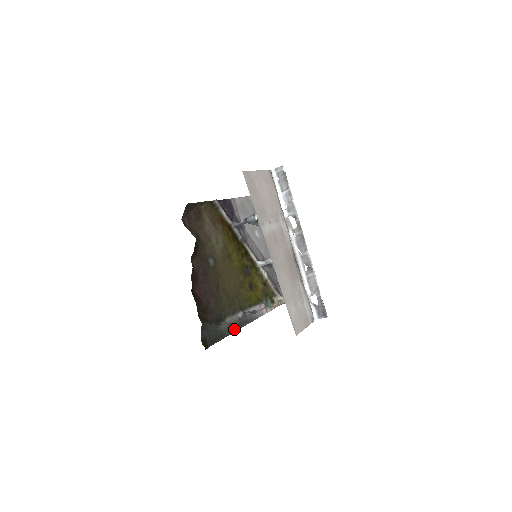
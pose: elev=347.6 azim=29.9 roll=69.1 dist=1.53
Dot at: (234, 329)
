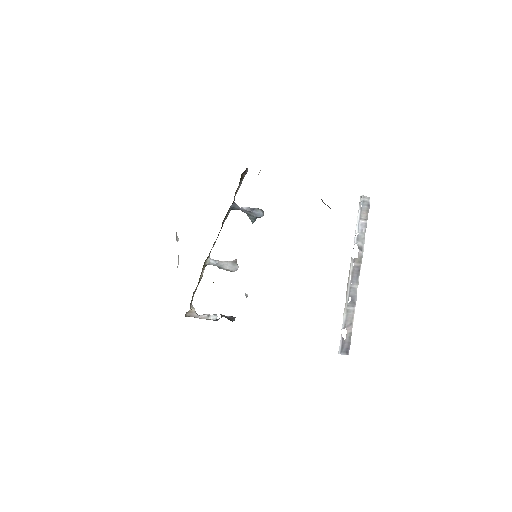
Dot at: occluded
